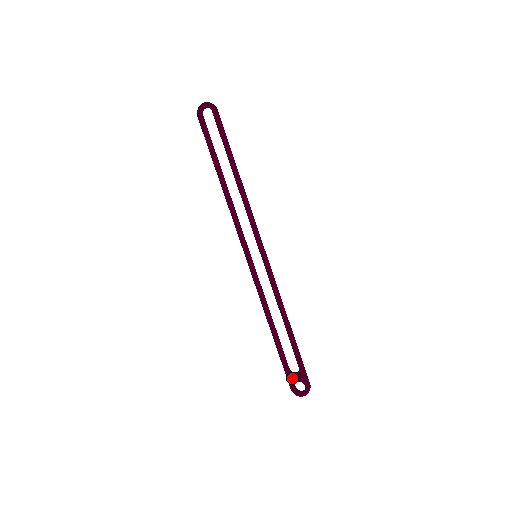
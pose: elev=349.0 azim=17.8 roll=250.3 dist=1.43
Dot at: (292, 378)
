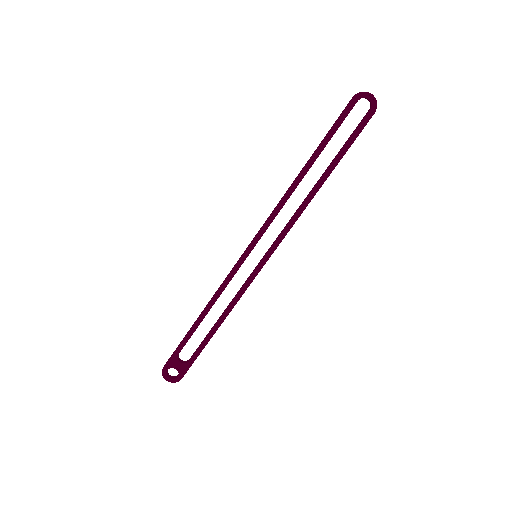
Dot at: (174, 362)
